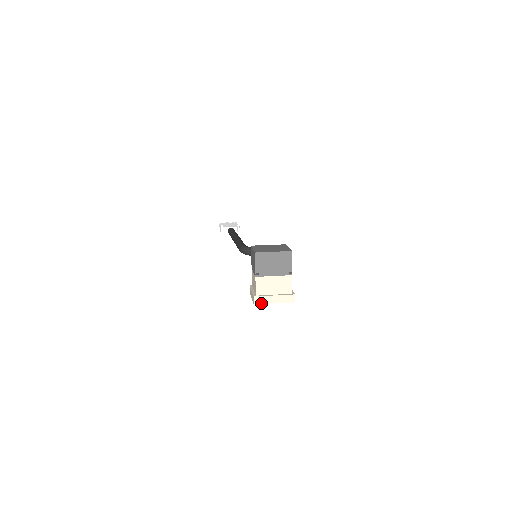
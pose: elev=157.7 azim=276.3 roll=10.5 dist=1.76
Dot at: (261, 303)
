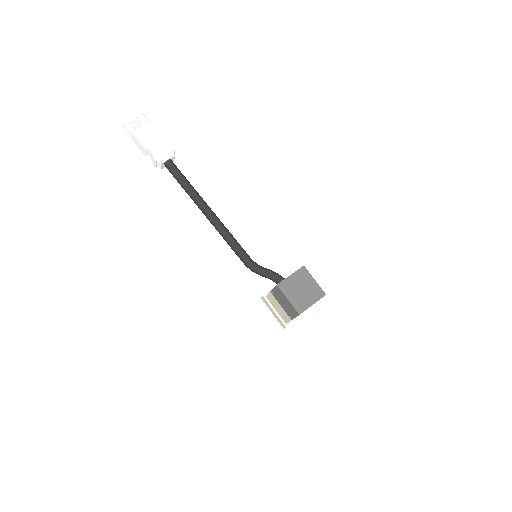
Dot at: occluded
